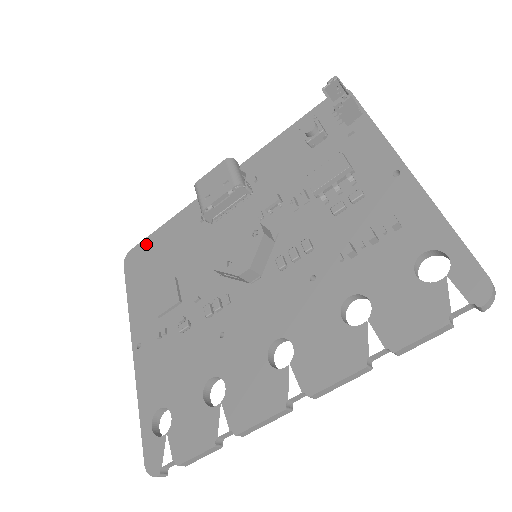
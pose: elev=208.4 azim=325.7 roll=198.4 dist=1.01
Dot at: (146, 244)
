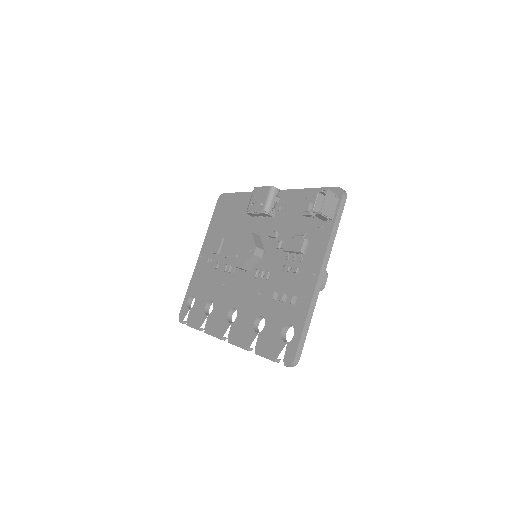
Dot at: (229, 197)
